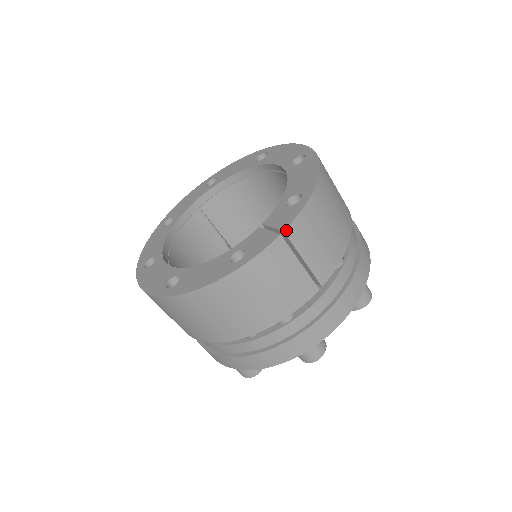
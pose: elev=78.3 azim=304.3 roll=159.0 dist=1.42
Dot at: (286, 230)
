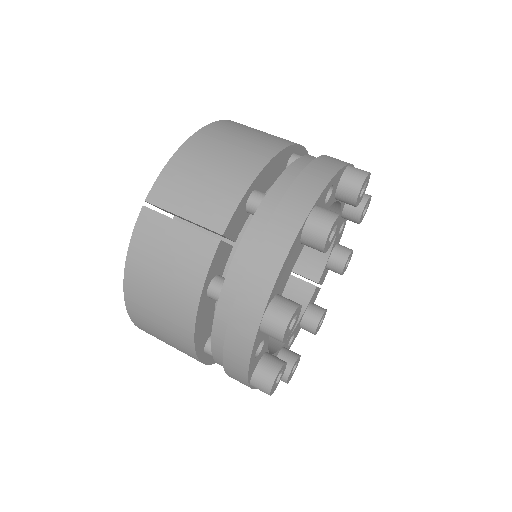
Dot at: (147, 199)
